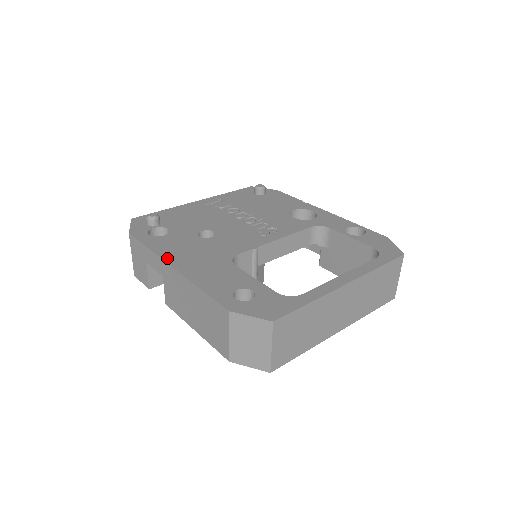
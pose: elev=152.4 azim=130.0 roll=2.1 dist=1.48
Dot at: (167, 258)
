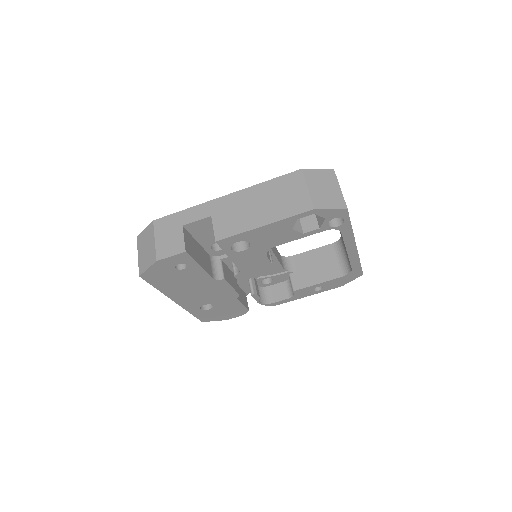
Dot at: (213, 202)
